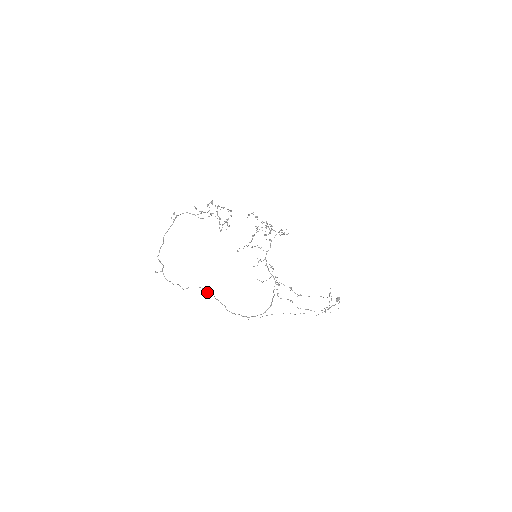
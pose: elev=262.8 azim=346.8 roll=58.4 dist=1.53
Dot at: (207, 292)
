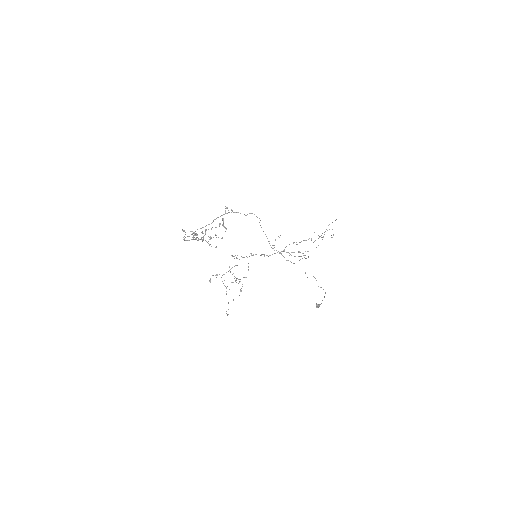
Dot at: (268, 241)
